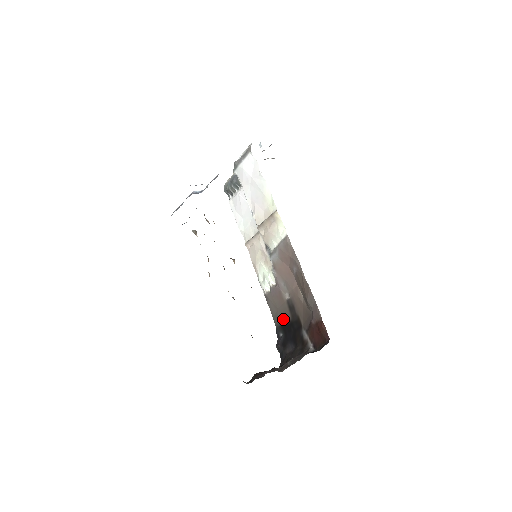
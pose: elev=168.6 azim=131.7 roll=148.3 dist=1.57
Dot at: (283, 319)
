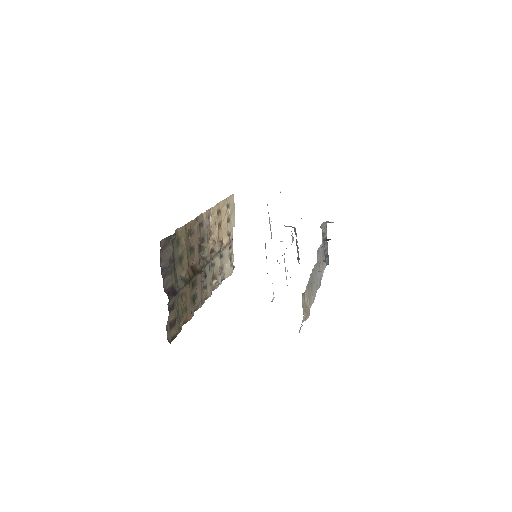
Dot at: occluded
